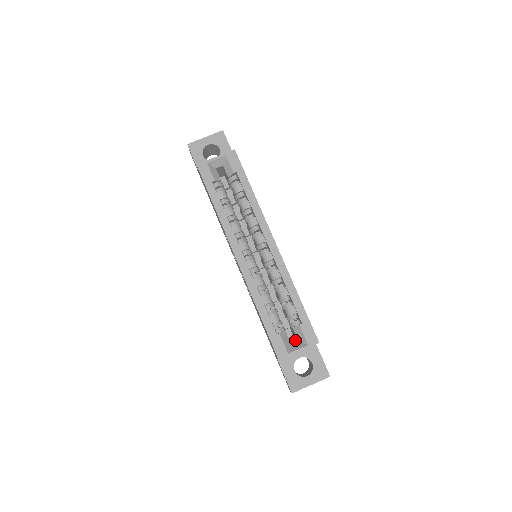
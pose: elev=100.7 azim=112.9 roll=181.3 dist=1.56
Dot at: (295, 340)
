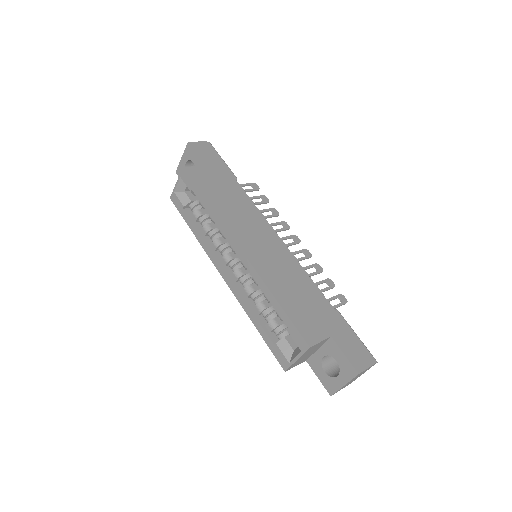
Dot at: occluded
